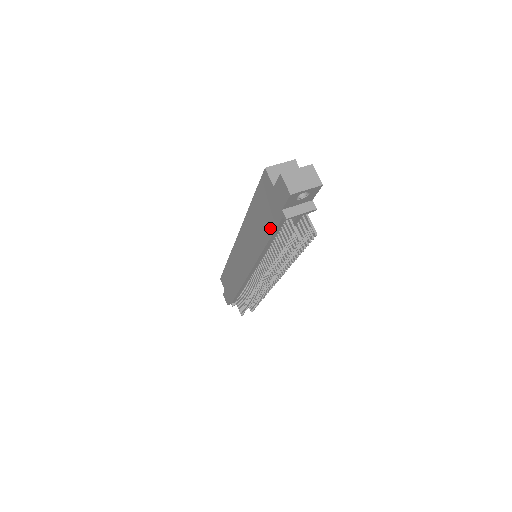
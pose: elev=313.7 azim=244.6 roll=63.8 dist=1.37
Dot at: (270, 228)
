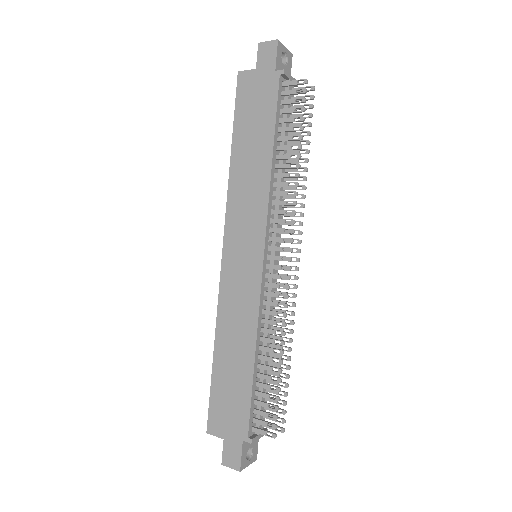
Dot at: (269, 119)
